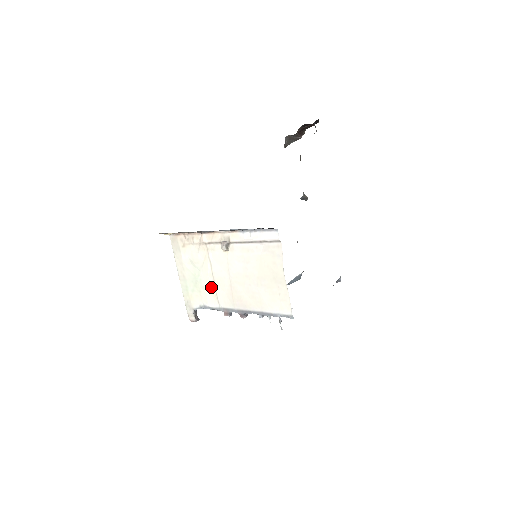
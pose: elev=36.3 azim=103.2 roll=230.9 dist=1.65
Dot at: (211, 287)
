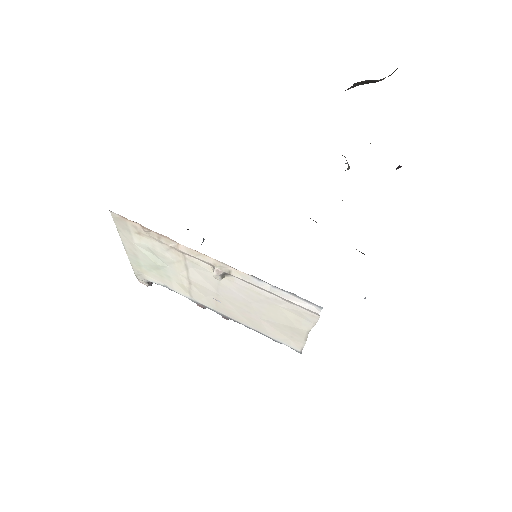
Dot at: (182, 284)
